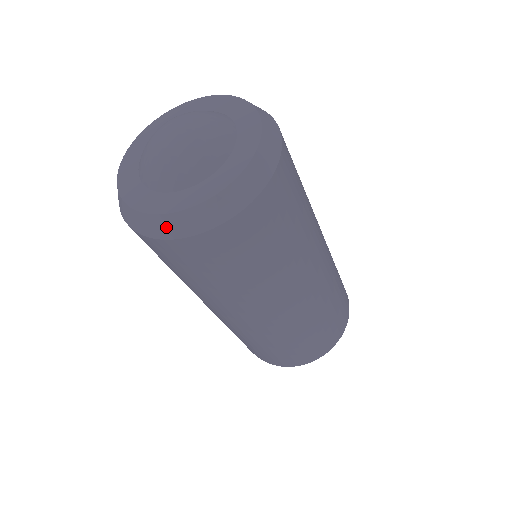
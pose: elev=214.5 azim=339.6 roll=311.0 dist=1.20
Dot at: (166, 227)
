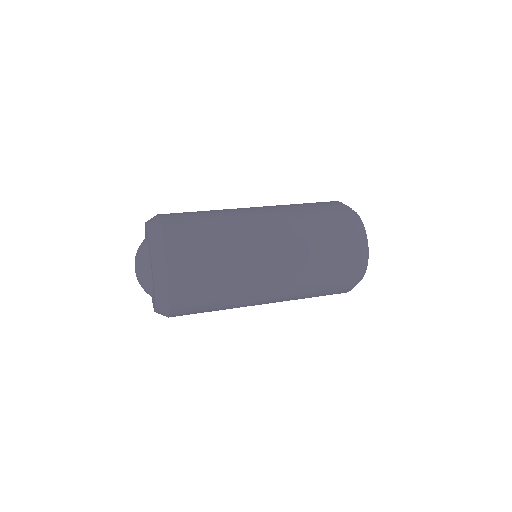
Dot at: occluded
